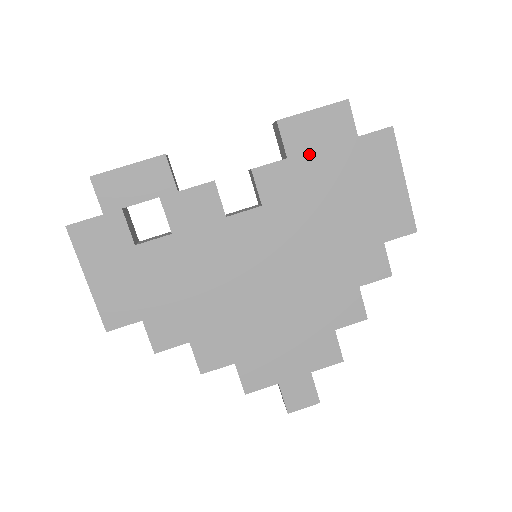
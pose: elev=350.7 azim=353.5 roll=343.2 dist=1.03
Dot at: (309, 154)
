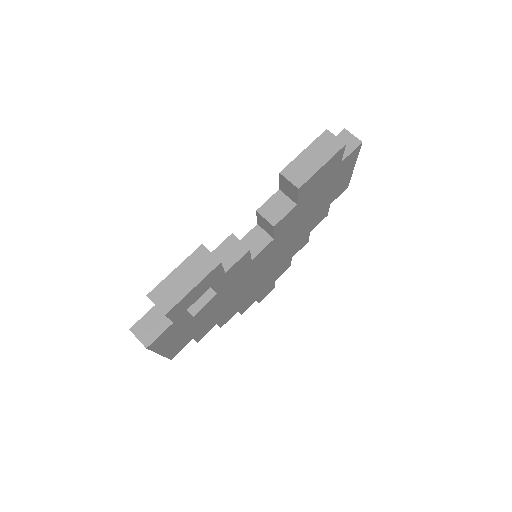
Dot at: (310, 193)
